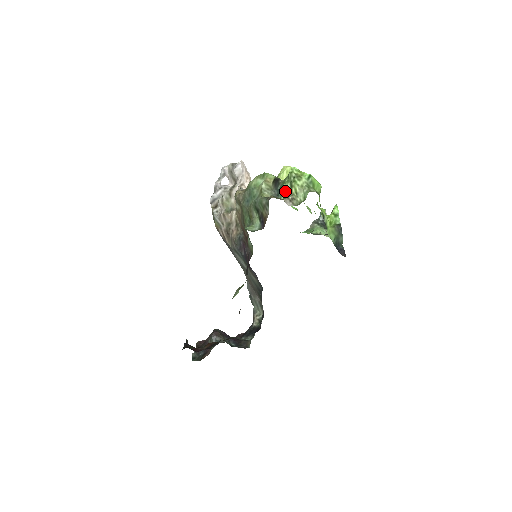
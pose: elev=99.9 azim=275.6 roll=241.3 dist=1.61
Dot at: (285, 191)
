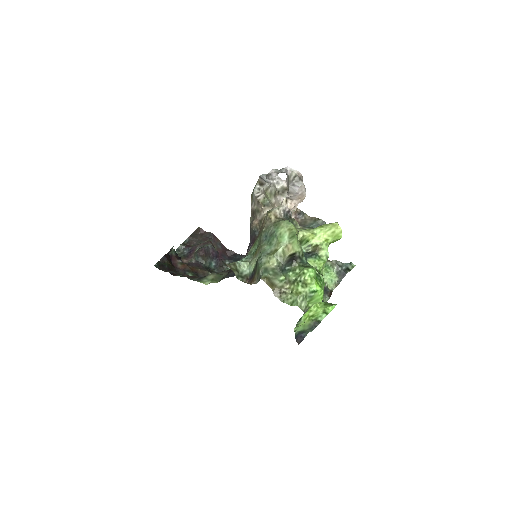
Dot at: (288, 277)
